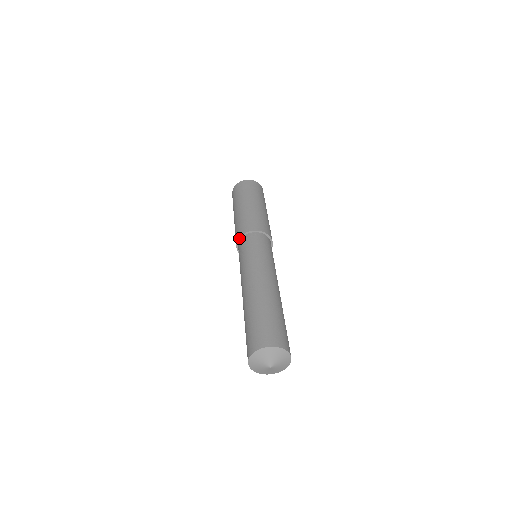
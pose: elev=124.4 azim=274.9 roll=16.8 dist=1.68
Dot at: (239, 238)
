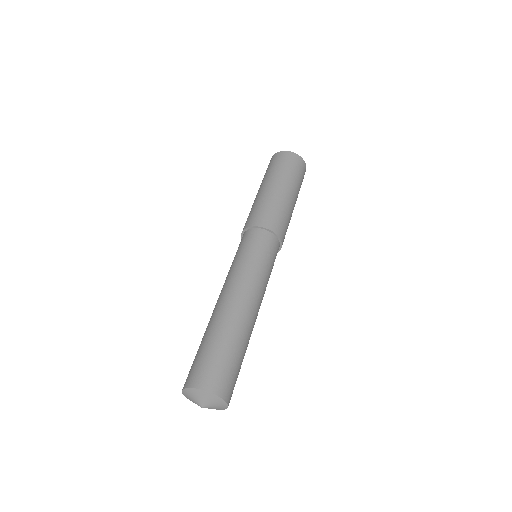
Dot at: (245, 229)
